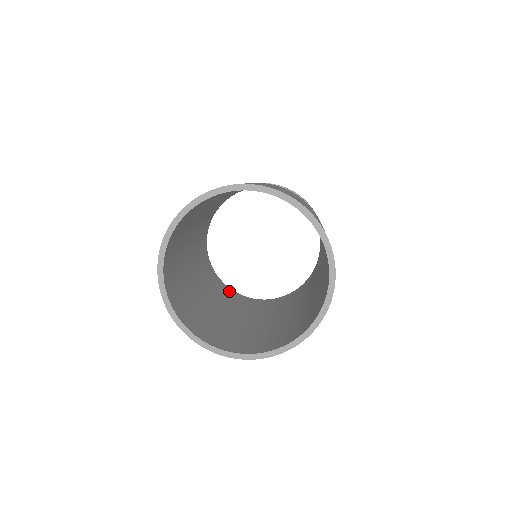
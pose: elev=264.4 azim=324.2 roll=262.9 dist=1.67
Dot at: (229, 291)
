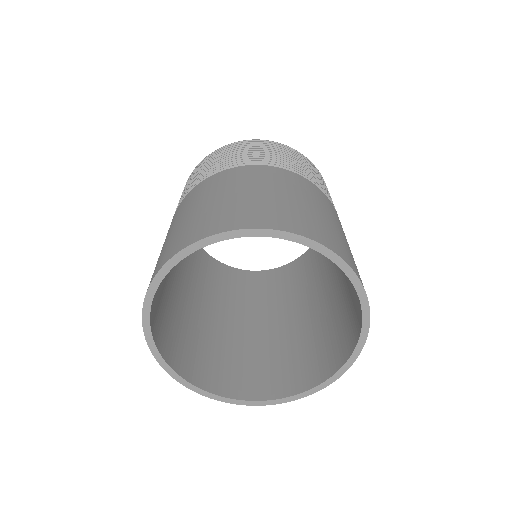
Dot at: (275, 275)
